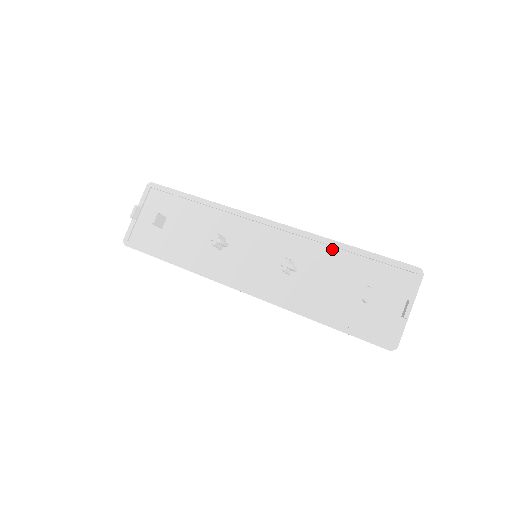
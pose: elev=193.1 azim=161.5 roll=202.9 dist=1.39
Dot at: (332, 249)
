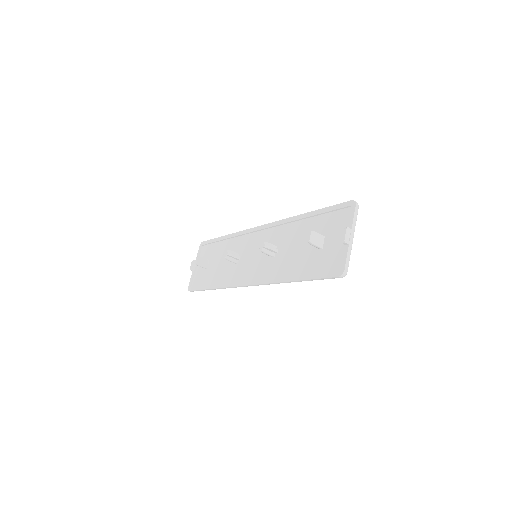
Dot at: (298, 223)
